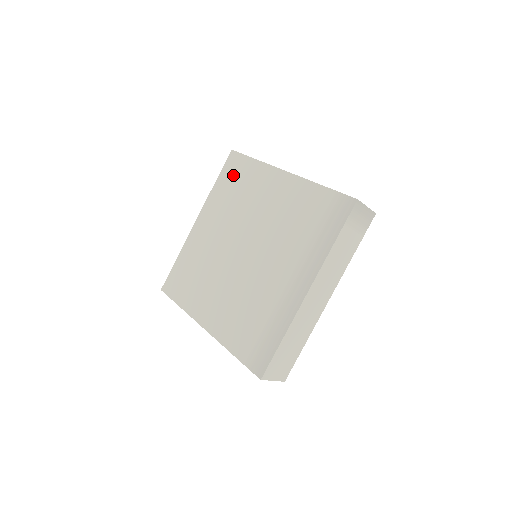
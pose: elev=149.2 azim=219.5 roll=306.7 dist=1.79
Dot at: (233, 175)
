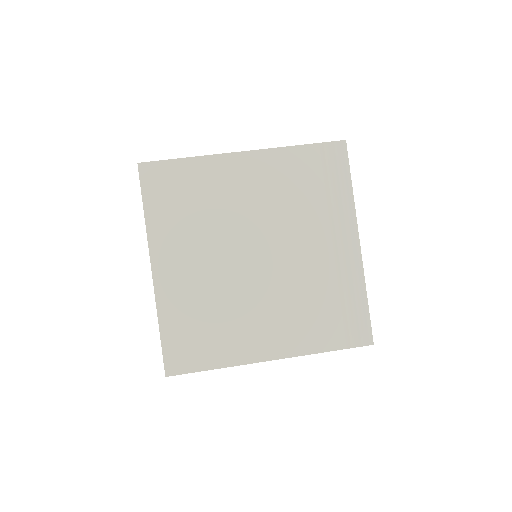
Dot at: (168, 190)
